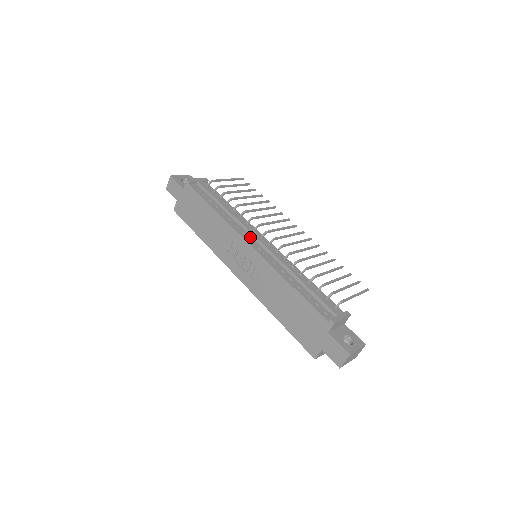
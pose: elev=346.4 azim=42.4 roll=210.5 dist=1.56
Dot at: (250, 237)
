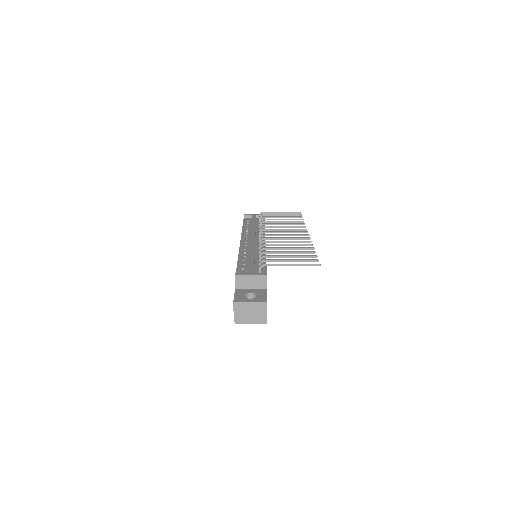
Dot at: (249, 238)
